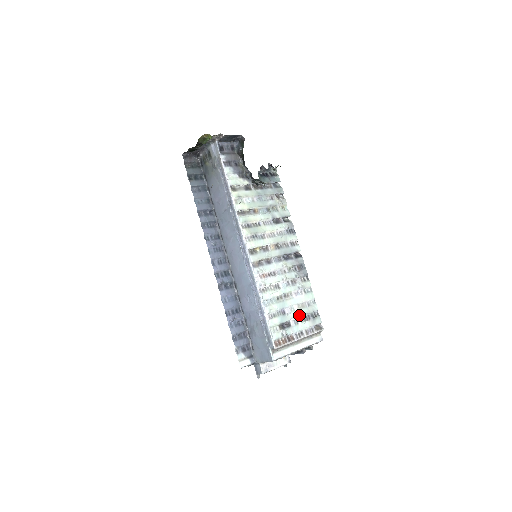
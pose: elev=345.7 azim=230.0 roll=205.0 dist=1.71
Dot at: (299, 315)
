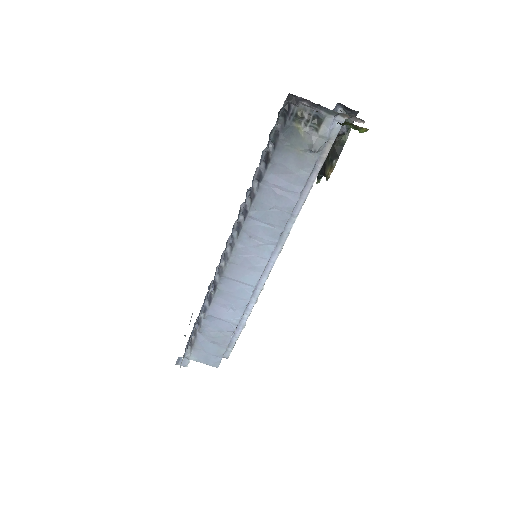
Dot at: occluded
